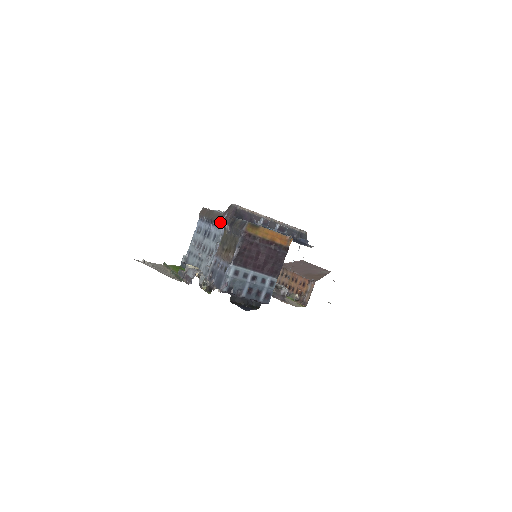
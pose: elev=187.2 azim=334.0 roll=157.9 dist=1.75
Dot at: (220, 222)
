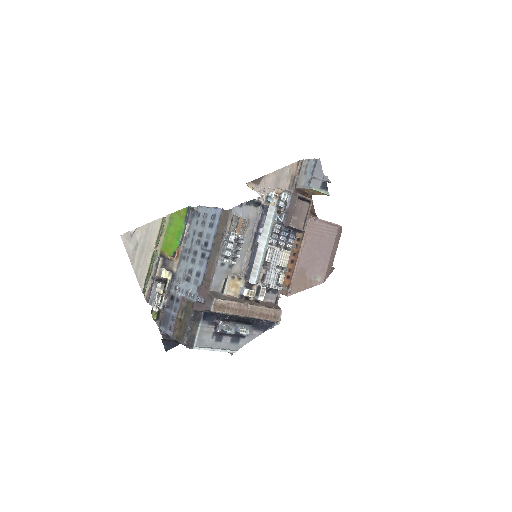
Dot at: (197, 294)
